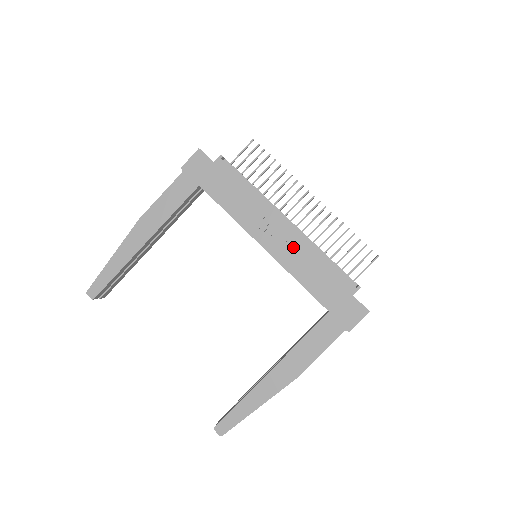
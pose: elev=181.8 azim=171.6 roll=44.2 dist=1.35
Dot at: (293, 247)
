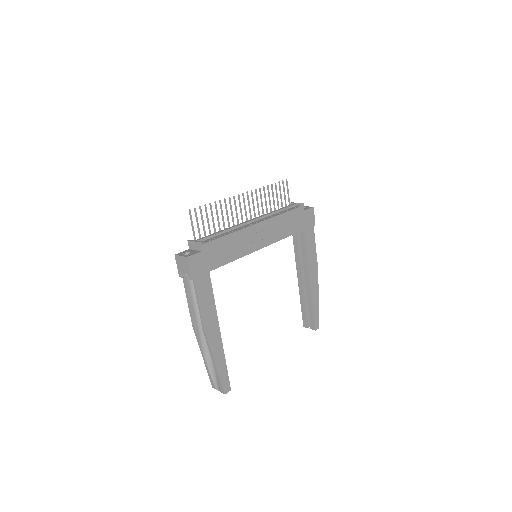
Dot at: (271, 229)
